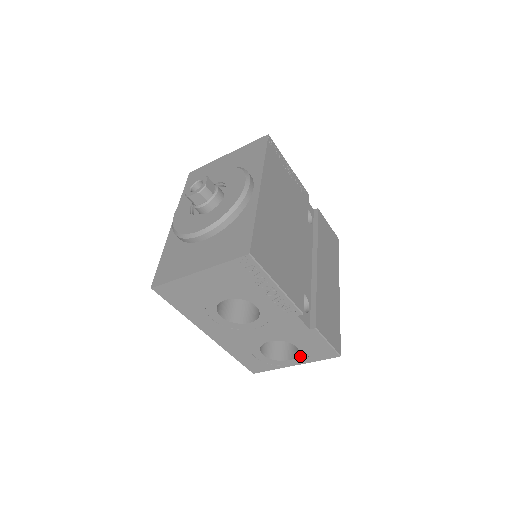
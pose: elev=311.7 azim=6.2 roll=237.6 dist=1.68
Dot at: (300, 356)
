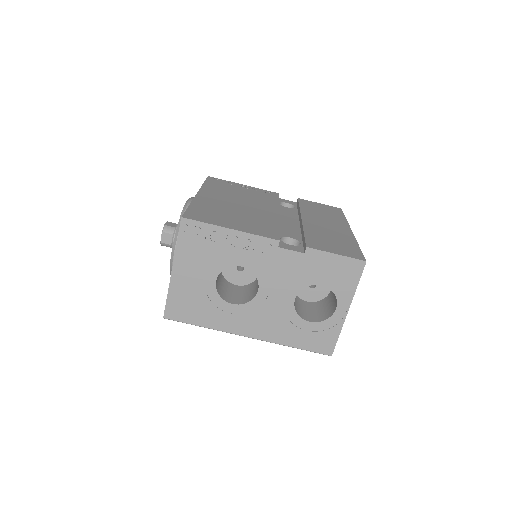
Dot at: (338, 295)
